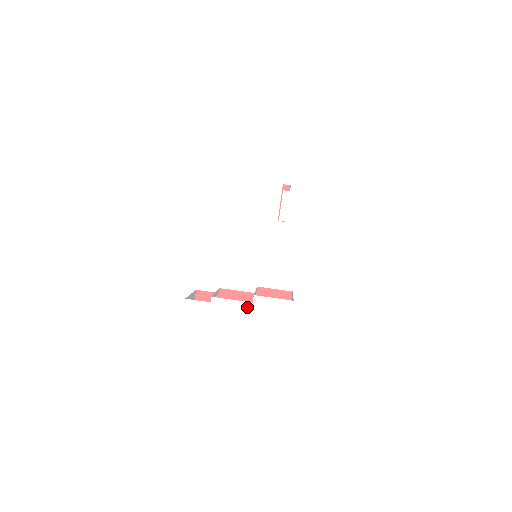
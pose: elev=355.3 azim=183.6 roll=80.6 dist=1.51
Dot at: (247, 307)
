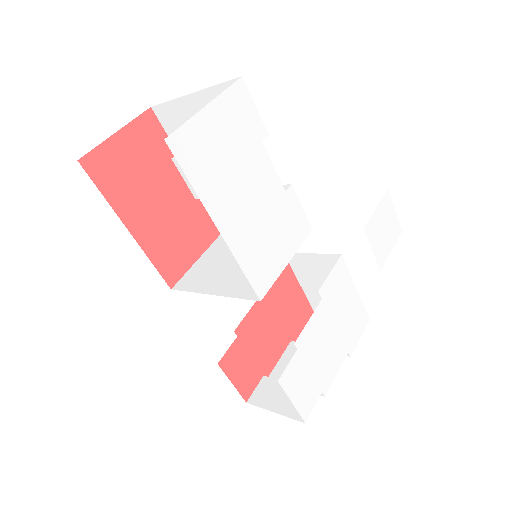
Dot at: (321, 309)
